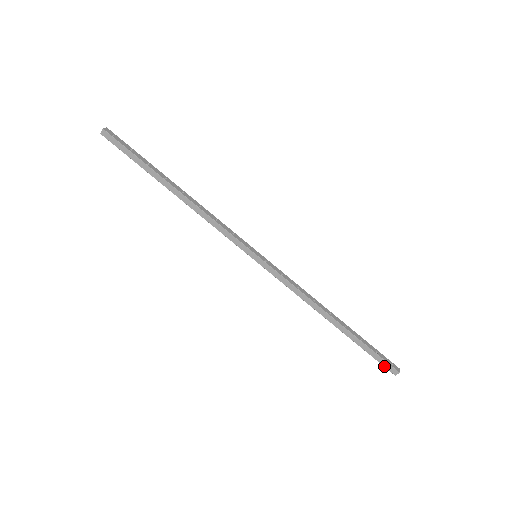
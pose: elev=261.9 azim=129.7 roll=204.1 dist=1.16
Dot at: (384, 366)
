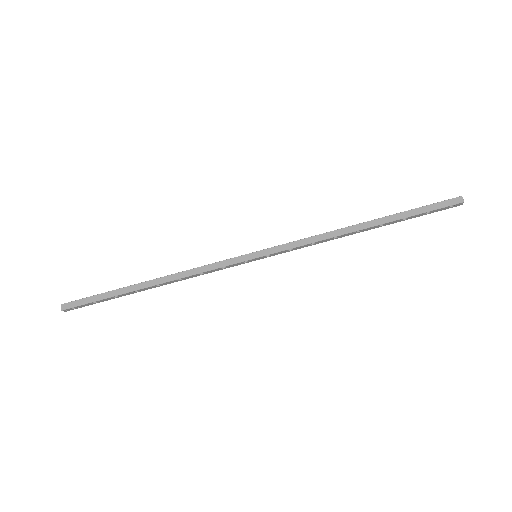
Dot at: (446, 206)
